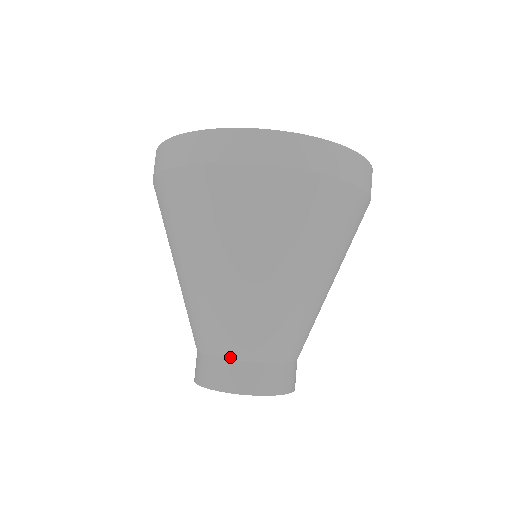
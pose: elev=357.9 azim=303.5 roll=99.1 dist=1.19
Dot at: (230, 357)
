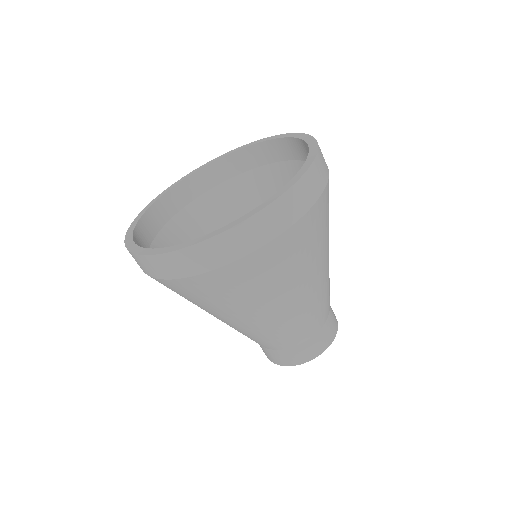
Dot at: (272, 349)
